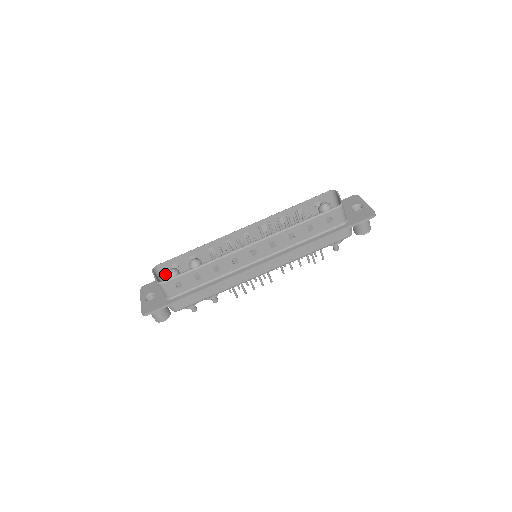
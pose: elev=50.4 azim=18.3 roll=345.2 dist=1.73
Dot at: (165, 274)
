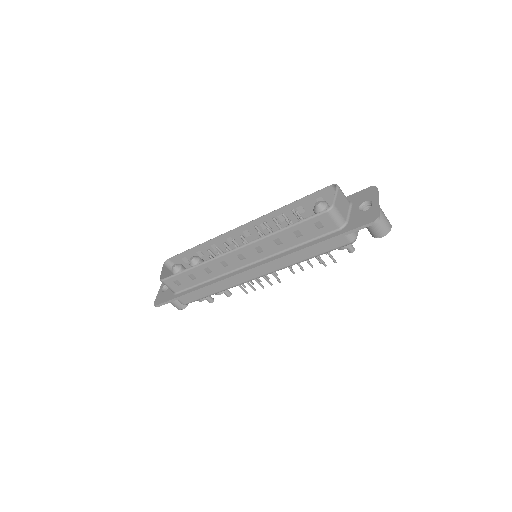
Dot at: occluded
